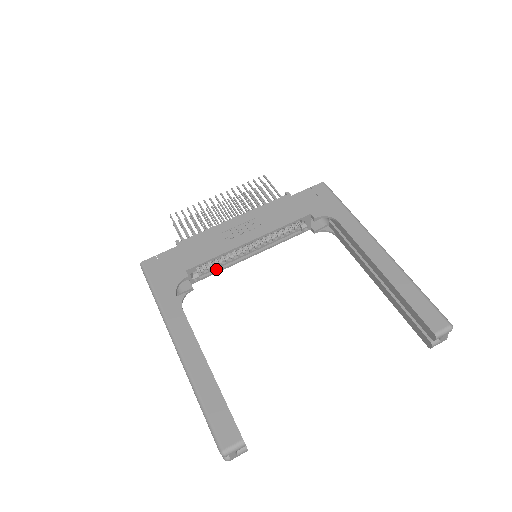
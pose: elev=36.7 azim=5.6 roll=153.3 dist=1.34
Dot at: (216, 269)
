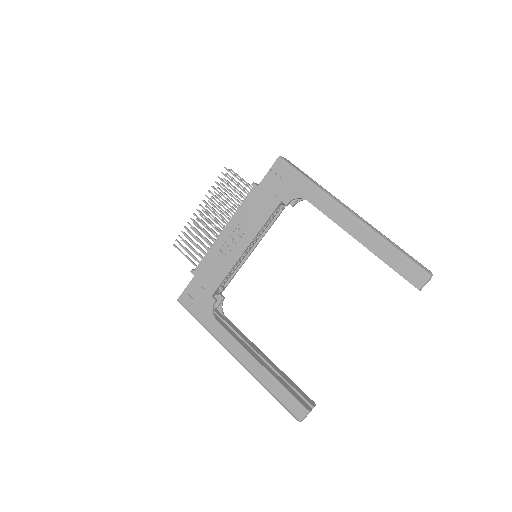
Dot at: (232, 275)
